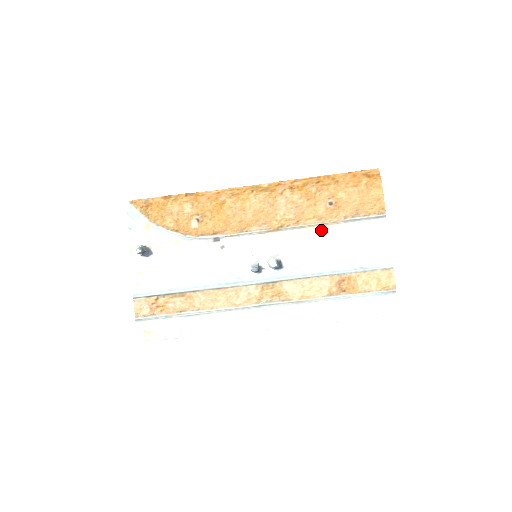
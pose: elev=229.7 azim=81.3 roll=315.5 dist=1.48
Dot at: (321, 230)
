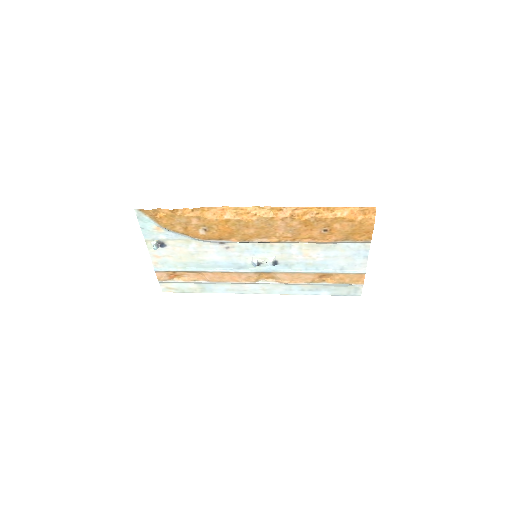
Dot at: (313, 245)
